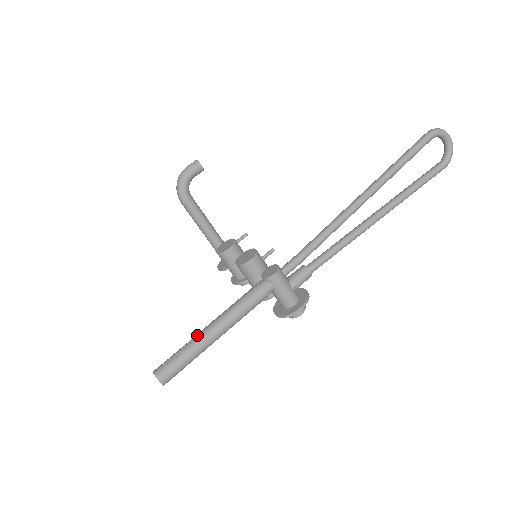
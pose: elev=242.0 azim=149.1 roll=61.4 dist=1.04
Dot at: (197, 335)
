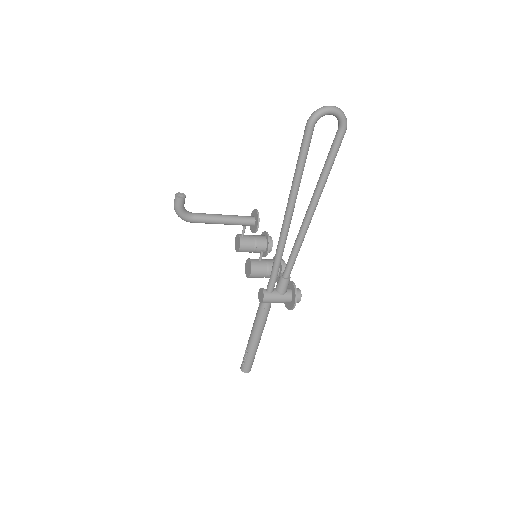
Dot at: (247, 345)
